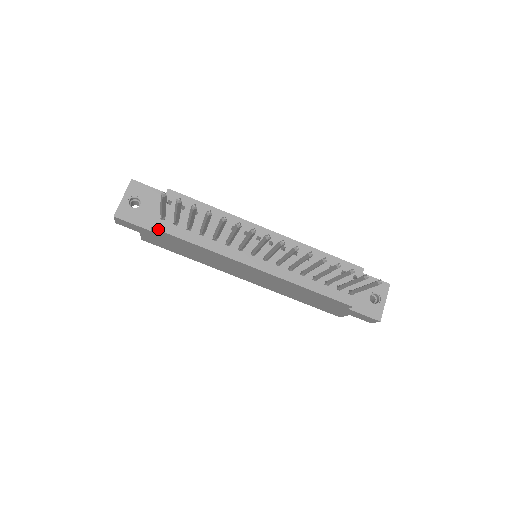
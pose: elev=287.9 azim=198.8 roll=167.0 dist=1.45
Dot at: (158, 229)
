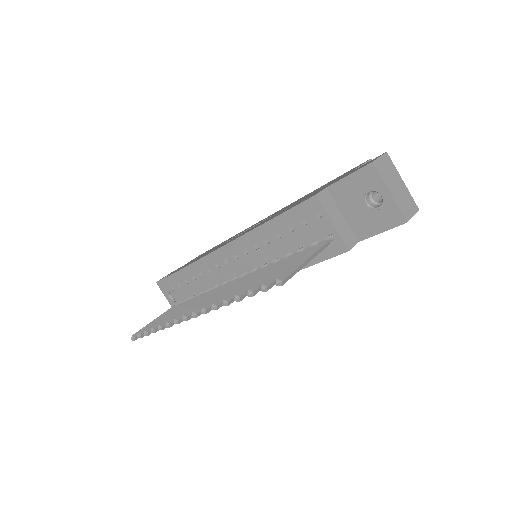
Dot at: occluded
